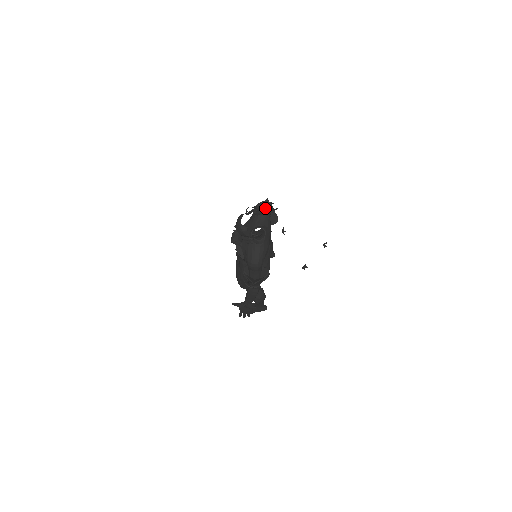
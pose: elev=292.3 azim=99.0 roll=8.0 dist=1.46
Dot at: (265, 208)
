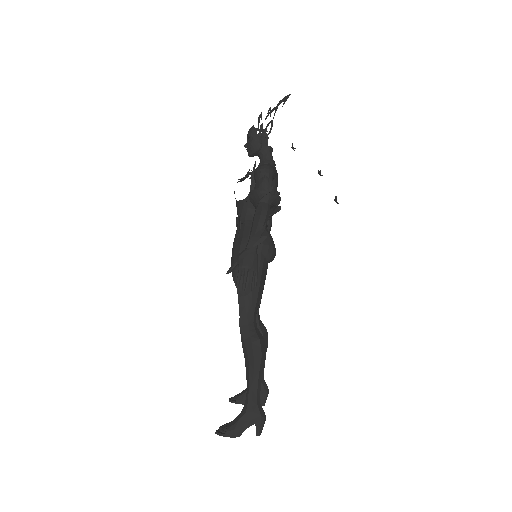
Dot at: occluded
